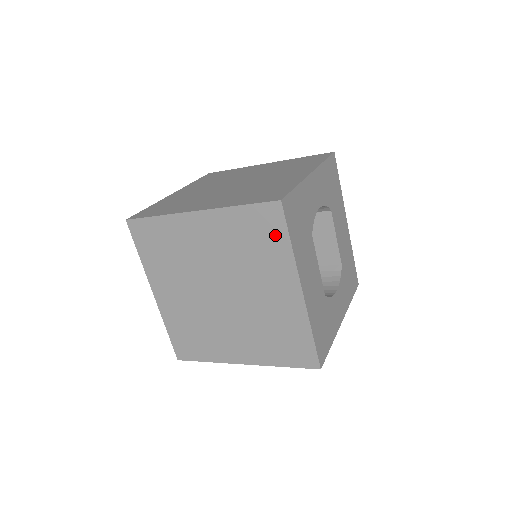
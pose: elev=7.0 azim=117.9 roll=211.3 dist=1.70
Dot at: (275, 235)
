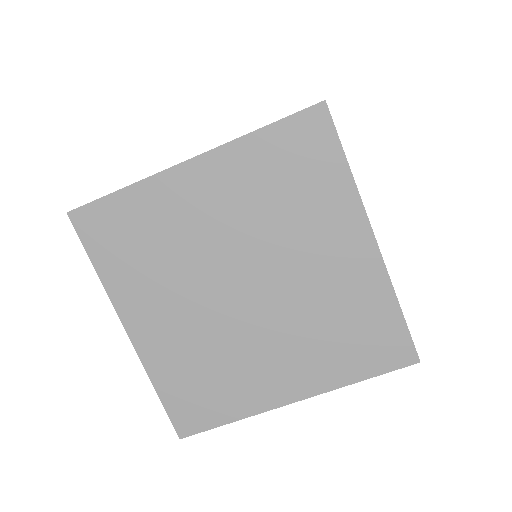
Dot at: occluded
